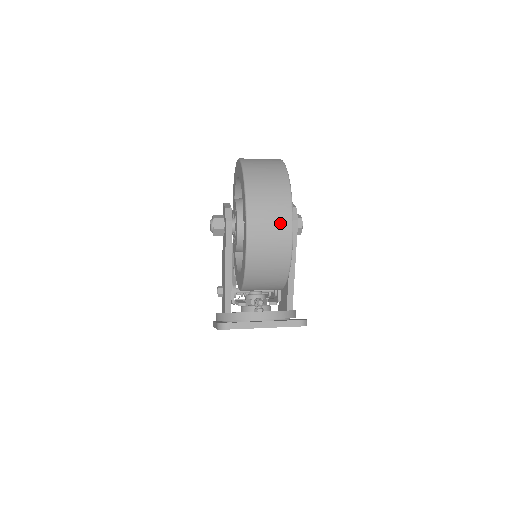
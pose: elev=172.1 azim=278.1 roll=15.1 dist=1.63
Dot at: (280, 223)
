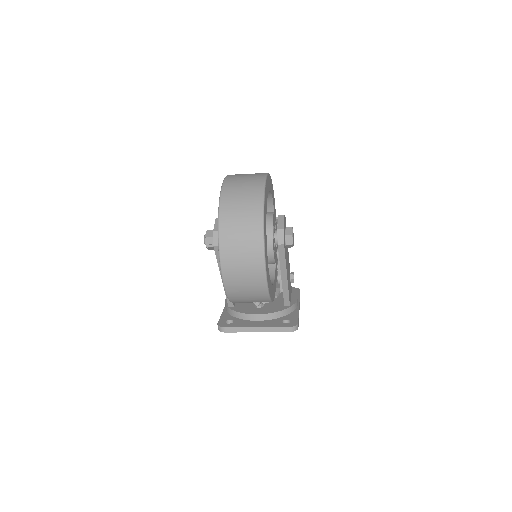
Dot at: (253, 270)
